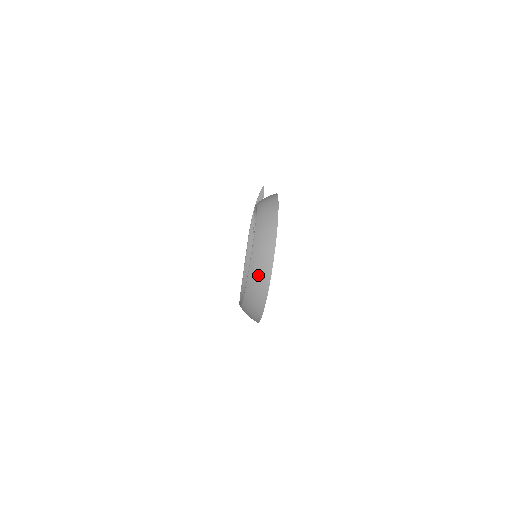
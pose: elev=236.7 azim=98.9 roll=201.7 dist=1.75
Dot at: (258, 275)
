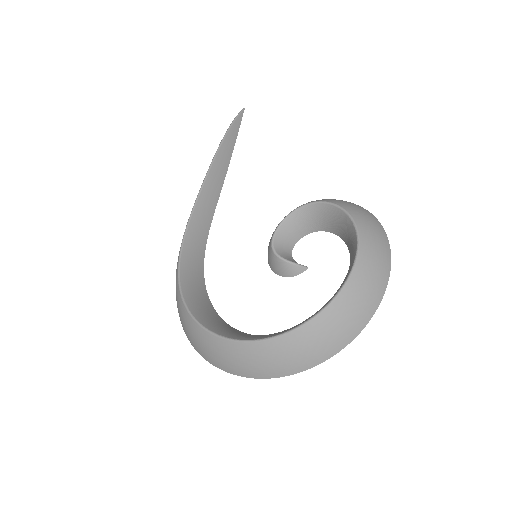
Dot at: (318, 341)
